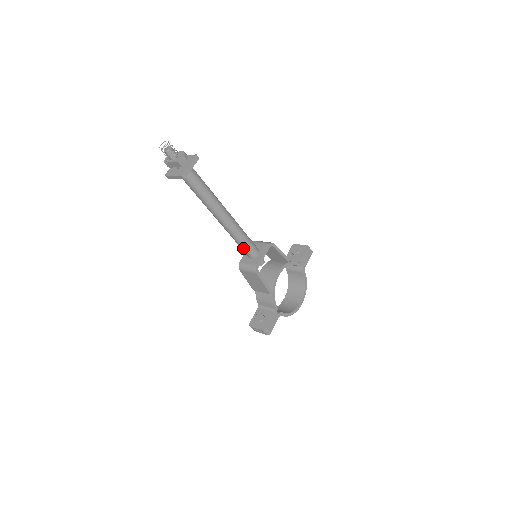
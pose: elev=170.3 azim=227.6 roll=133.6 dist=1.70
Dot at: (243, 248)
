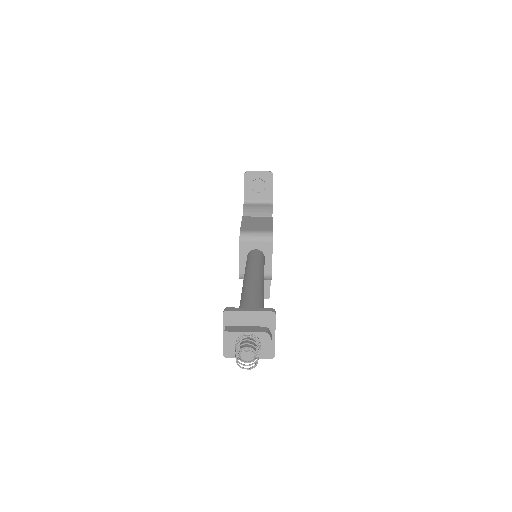
Dot at: occluded
